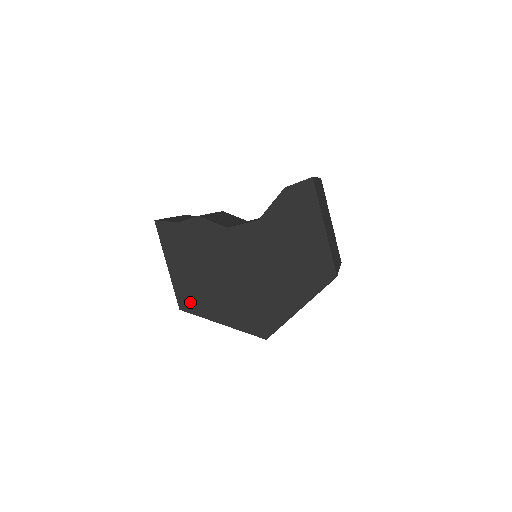
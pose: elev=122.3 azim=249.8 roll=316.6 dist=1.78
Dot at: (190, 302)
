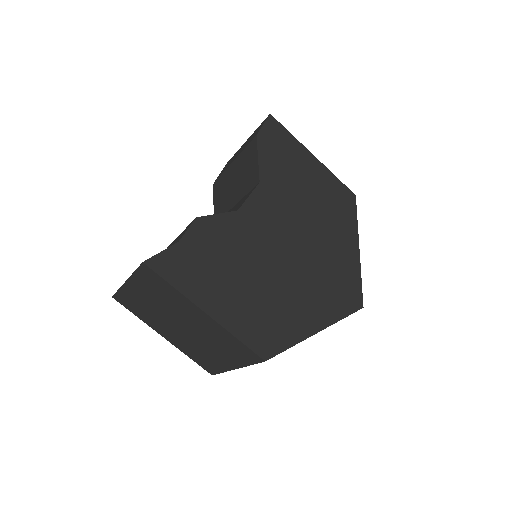
Dot at: (269, 338)
